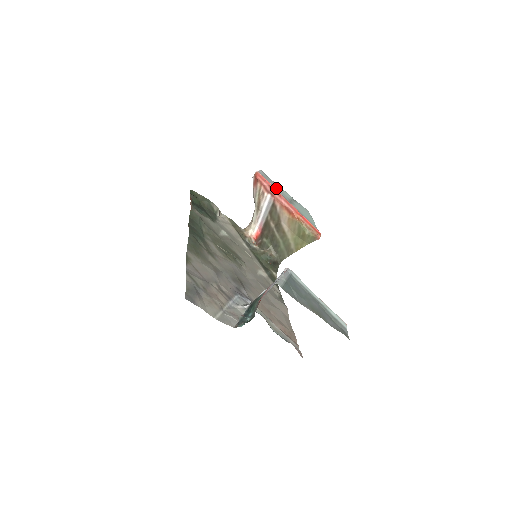
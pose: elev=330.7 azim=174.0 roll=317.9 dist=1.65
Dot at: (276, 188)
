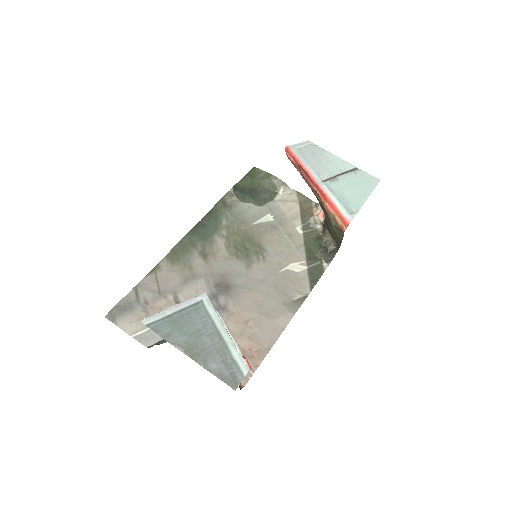
Dot at: (313, 162)
